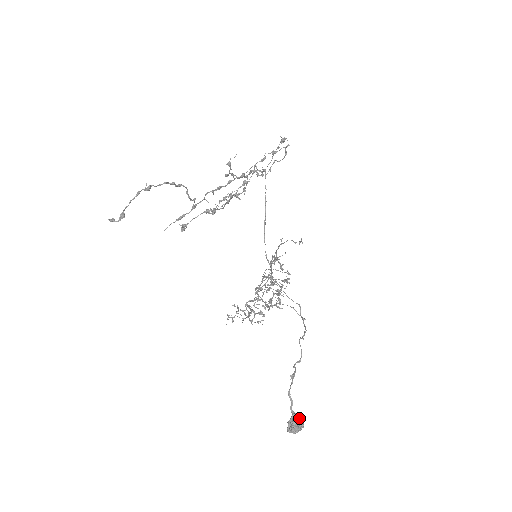
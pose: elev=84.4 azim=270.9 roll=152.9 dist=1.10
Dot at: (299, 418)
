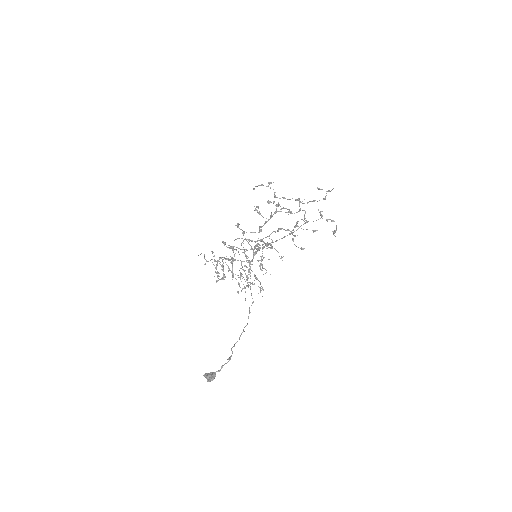
Dot at: occluded
